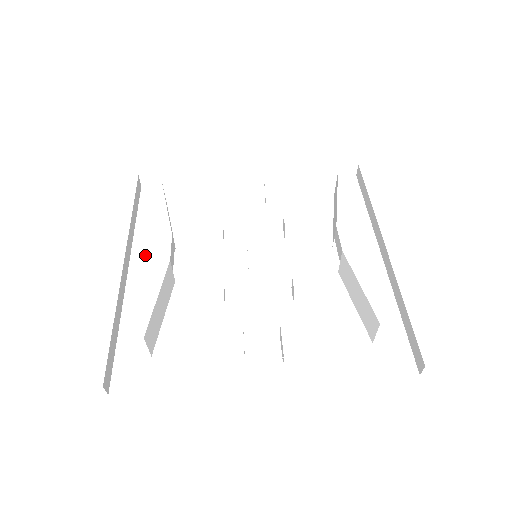
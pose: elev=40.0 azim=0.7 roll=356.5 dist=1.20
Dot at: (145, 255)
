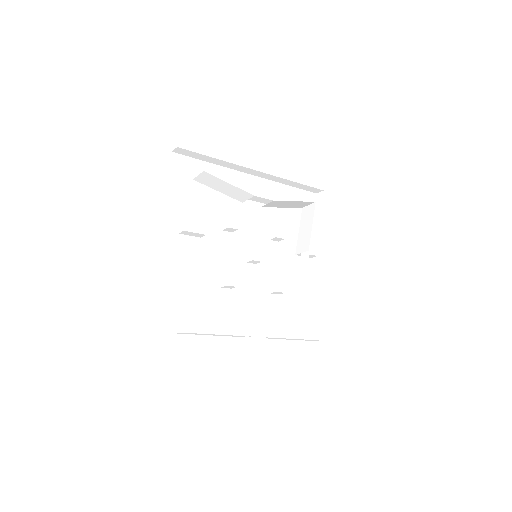
Dot at: (180, 233)
